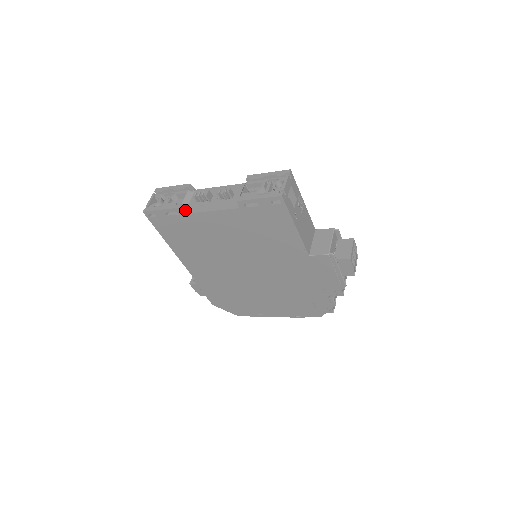
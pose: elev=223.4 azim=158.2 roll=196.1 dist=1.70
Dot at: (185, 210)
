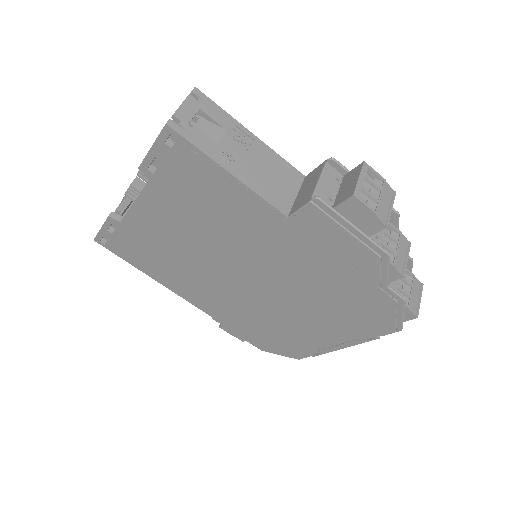
Dot at: occluded
